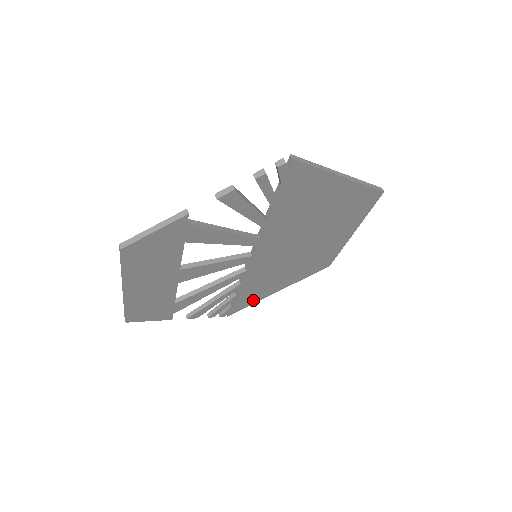
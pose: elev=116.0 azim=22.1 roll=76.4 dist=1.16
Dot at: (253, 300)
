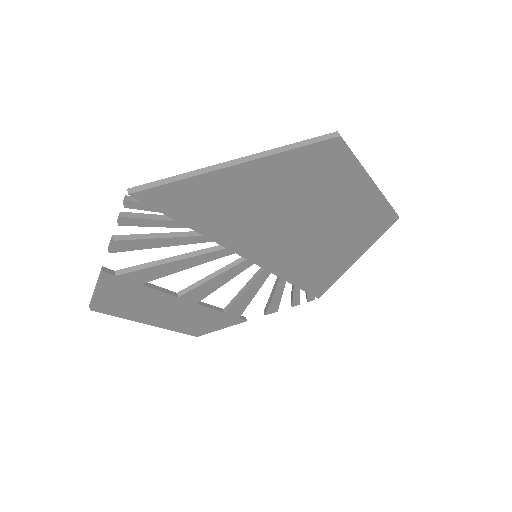
Dot at: (330, 279)
